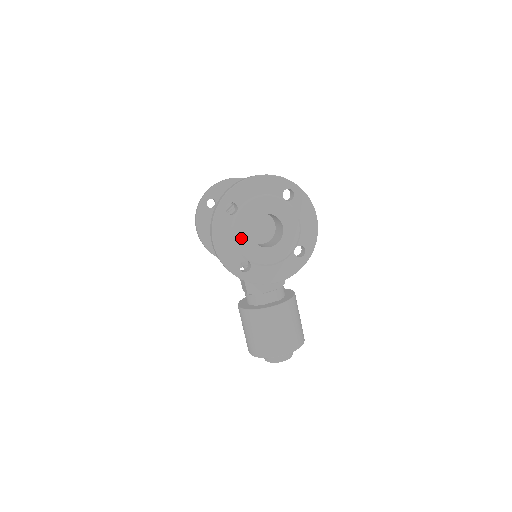
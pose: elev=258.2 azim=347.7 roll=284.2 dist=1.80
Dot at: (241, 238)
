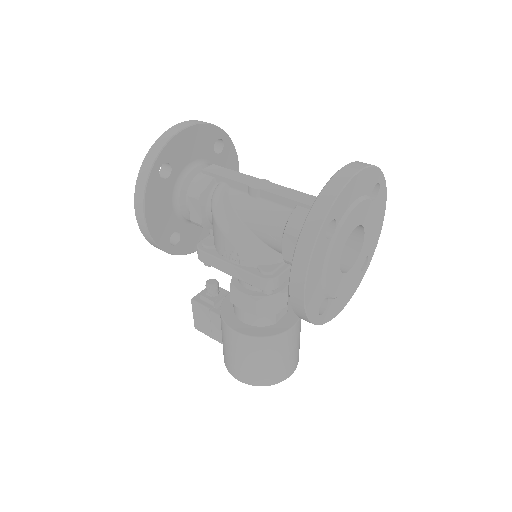
Dot at: (331, 270)
